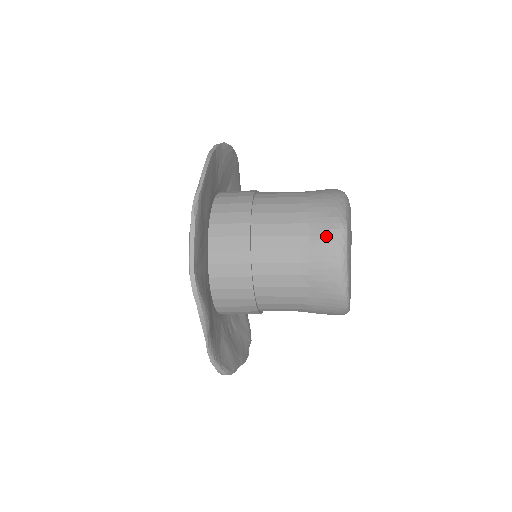
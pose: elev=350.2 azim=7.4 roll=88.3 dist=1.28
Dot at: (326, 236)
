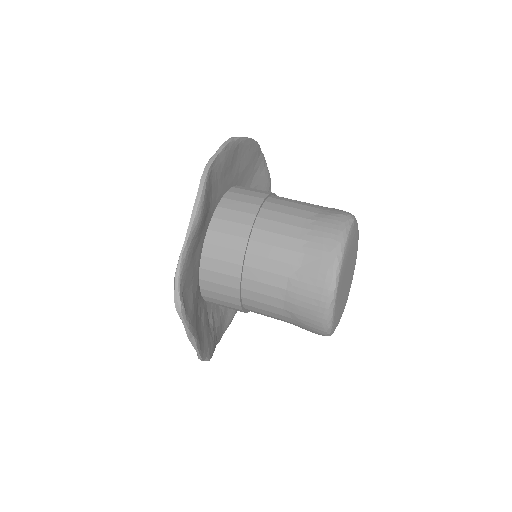
Dot at: (333, 216)
